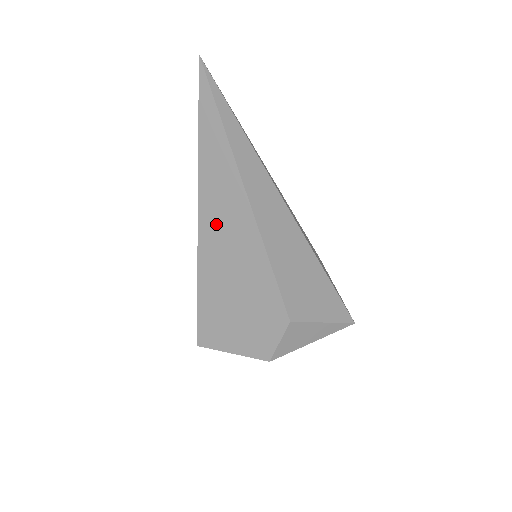
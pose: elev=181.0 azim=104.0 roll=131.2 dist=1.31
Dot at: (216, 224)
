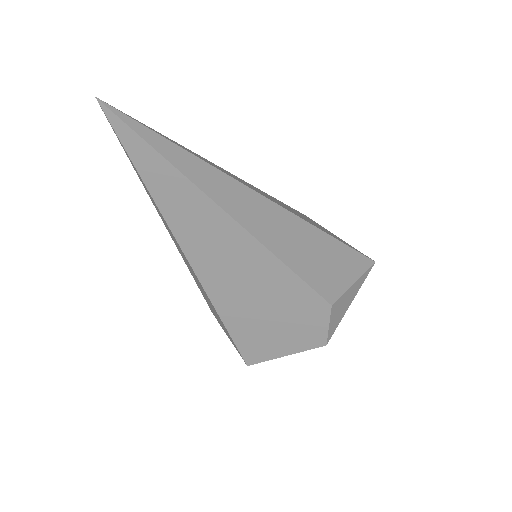
Dot at: (211, 258)
